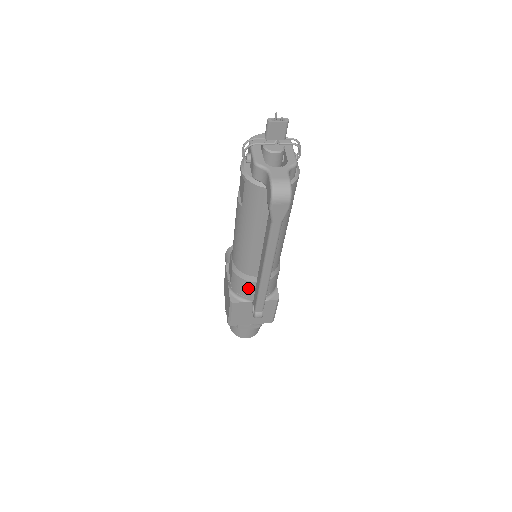
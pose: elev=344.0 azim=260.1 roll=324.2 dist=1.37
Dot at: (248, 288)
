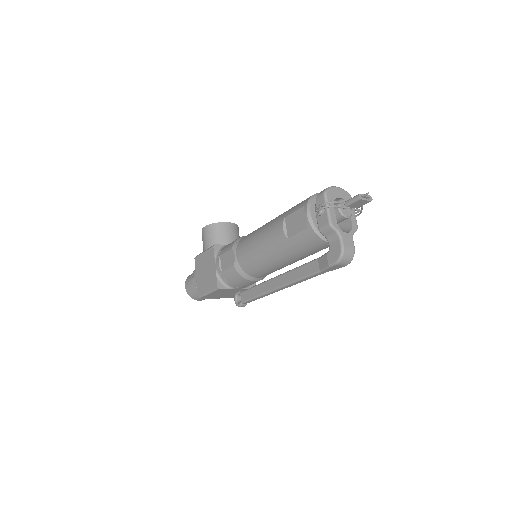
Dot at: (241, 282)
